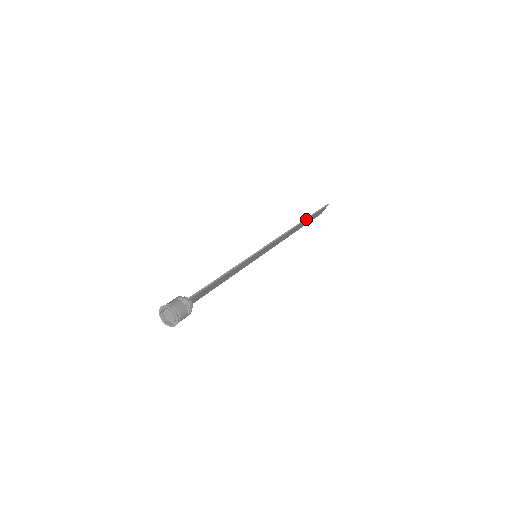
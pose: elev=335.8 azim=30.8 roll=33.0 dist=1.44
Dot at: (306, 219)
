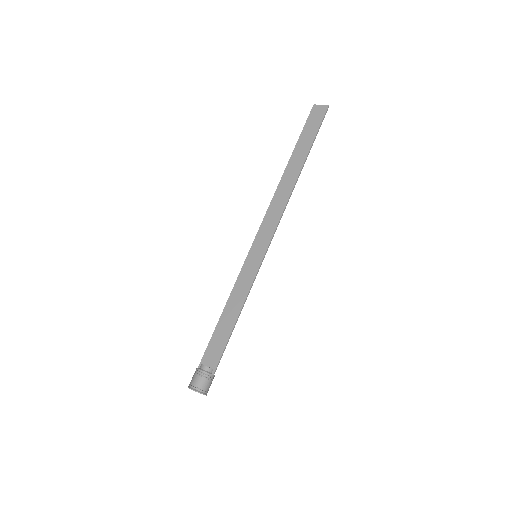
Dot at: (305, 161)
